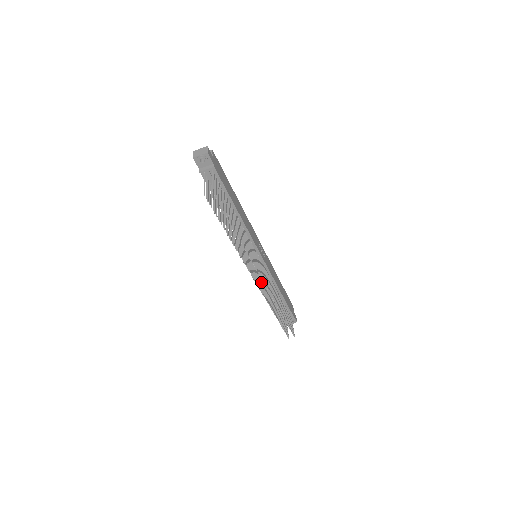
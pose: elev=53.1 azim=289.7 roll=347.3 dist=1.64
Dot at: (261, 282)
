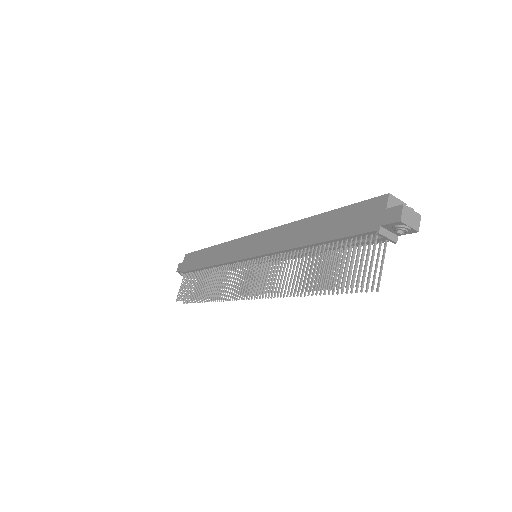
Dot at: (230, 277)
